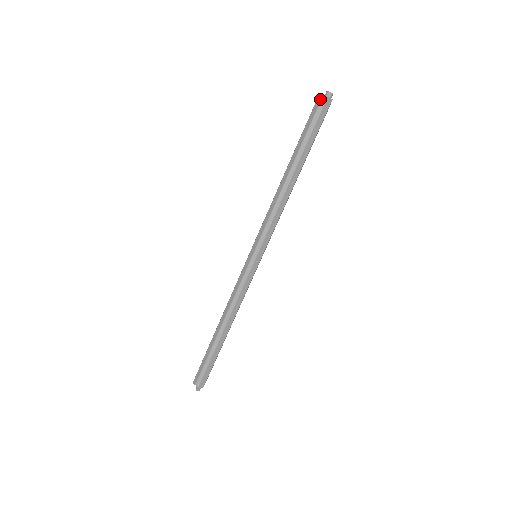
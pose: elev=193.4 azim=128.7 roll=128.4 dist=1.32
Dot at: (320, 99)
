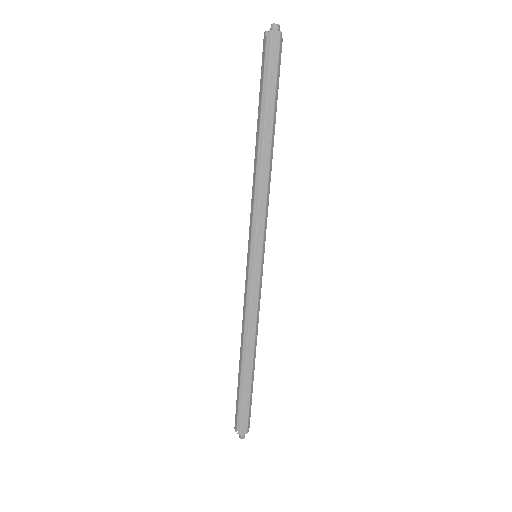
Dot at: (265, 37)
